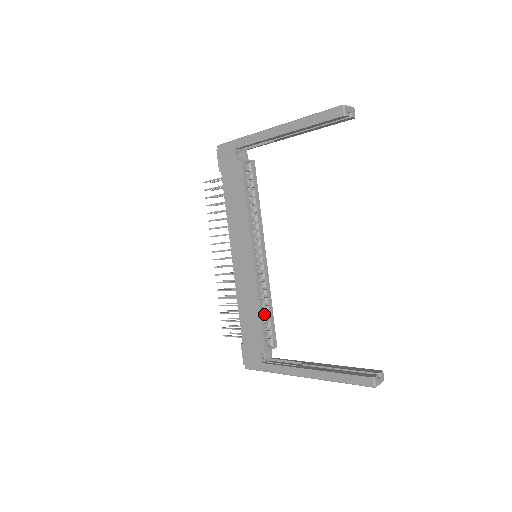
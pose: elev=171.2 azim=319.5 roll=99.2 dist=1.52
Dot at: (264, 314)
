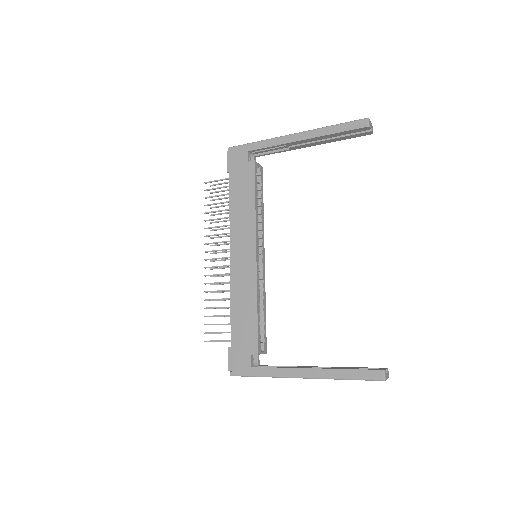
Dot at: occluded
